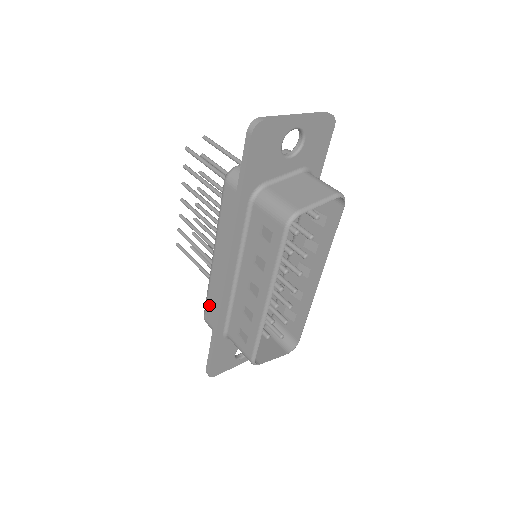
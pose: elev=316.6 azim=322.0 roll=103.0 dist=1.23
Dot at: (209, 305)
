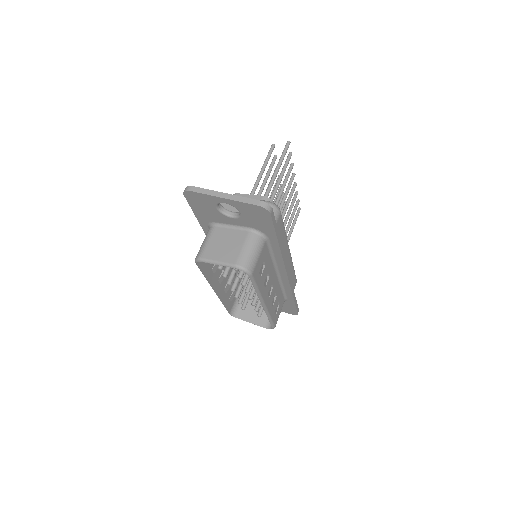
Dot at: occluded
